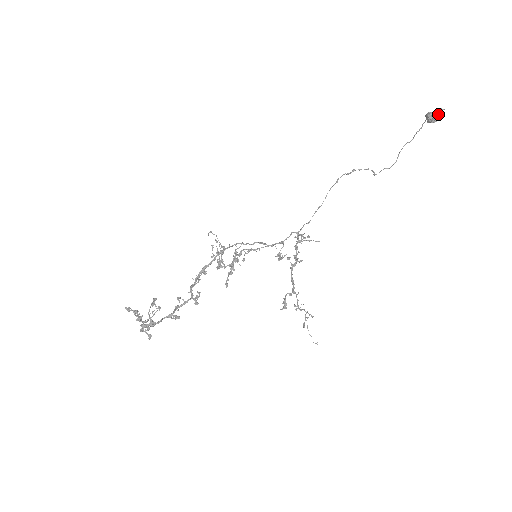
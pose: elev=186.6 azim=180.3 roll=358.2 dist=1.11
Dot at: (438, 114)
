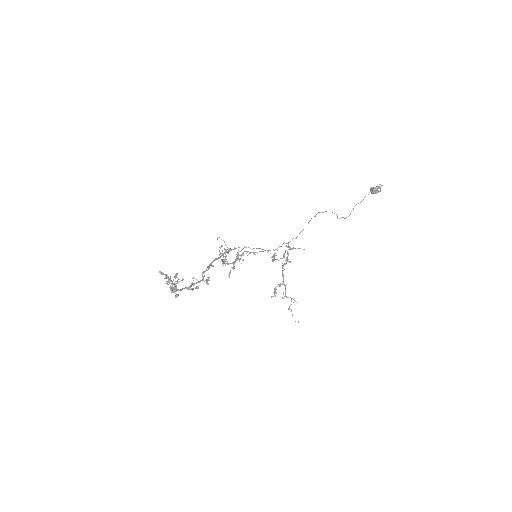
Dot at: (378, 188)
